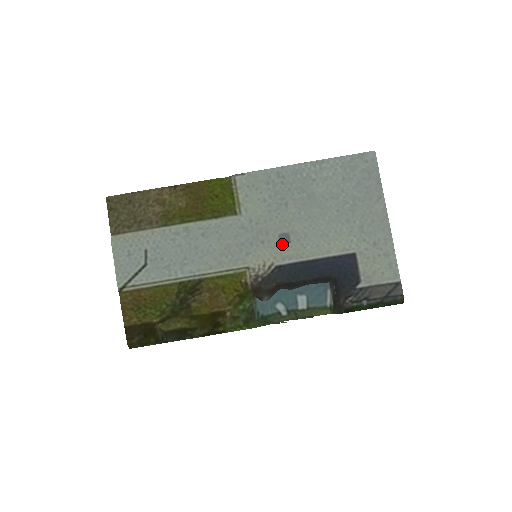
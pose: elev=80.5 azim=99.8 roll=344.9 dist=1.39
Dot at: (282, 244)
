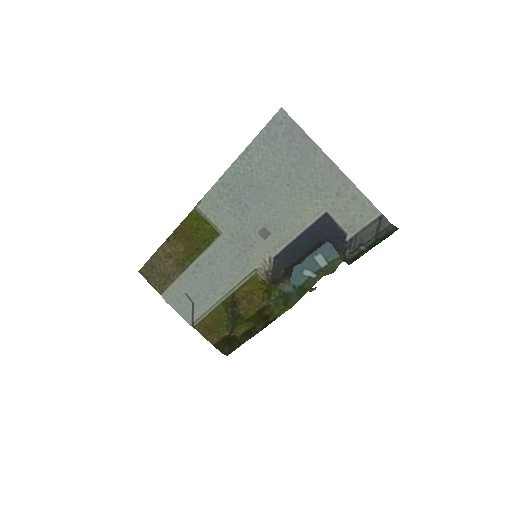
Dot at: (266, 239)
